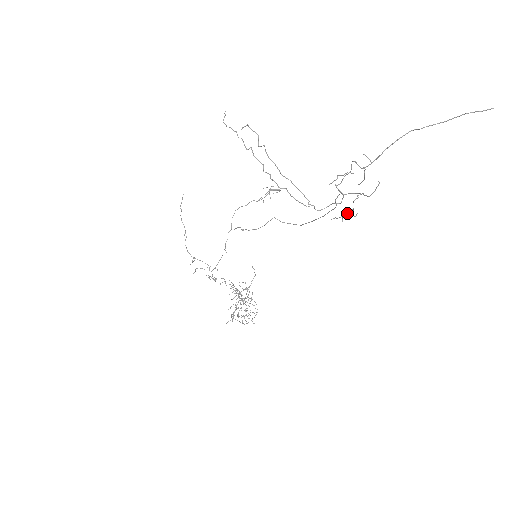
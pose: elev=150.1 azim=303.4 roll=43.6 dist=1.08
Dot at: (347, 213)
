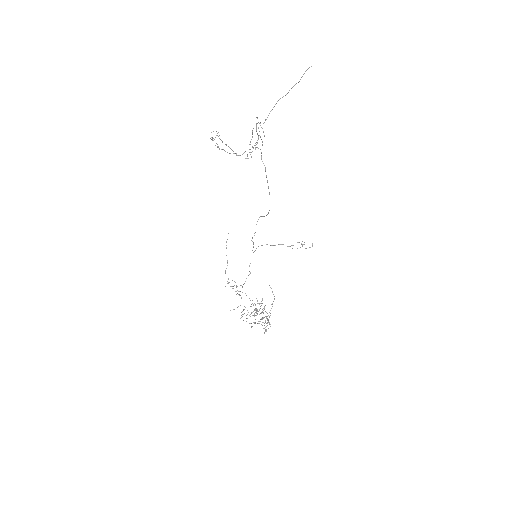
Dot at: (252, 151)
